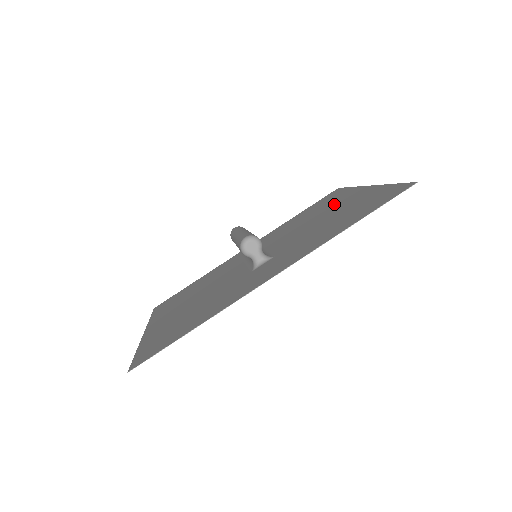
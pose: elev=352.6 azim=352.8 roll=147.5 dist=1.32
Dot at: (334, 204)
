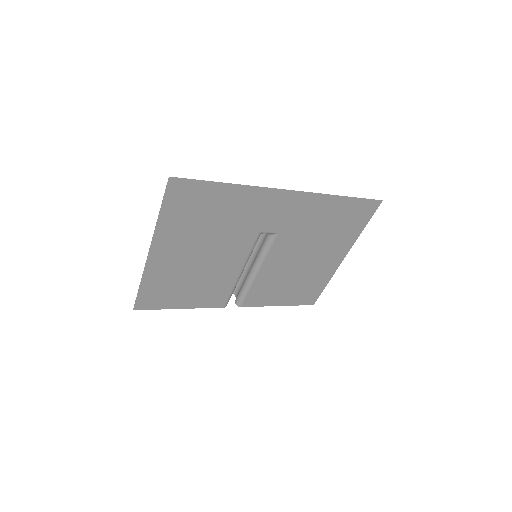
Dot at: (317, 267)
